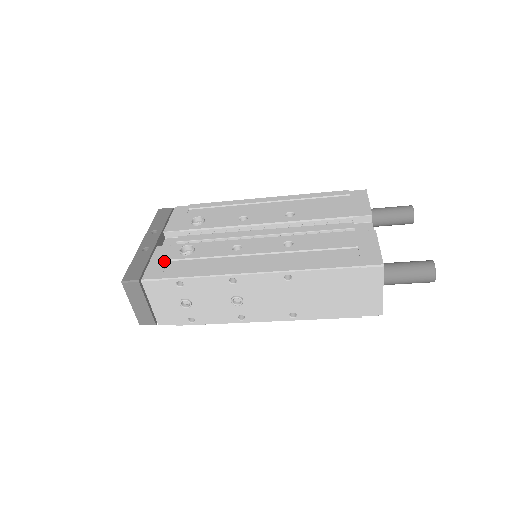
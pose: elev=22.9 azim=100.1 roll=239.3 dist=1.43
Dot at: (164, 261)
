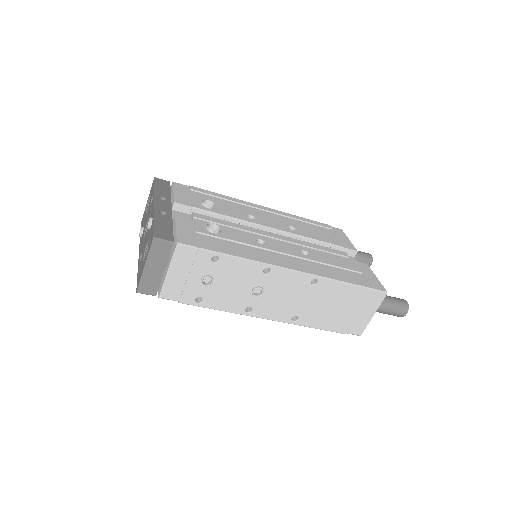
Dot at: (193, 231)
